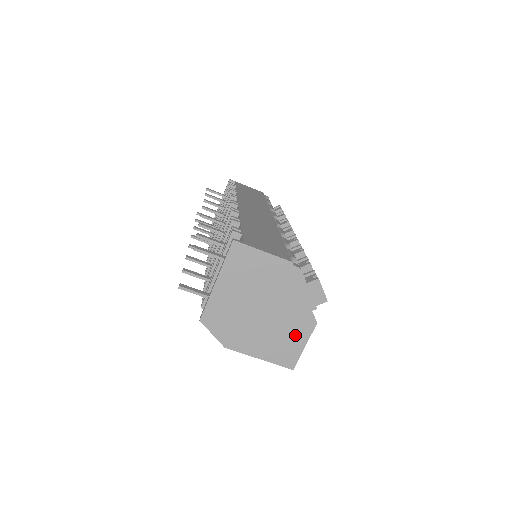
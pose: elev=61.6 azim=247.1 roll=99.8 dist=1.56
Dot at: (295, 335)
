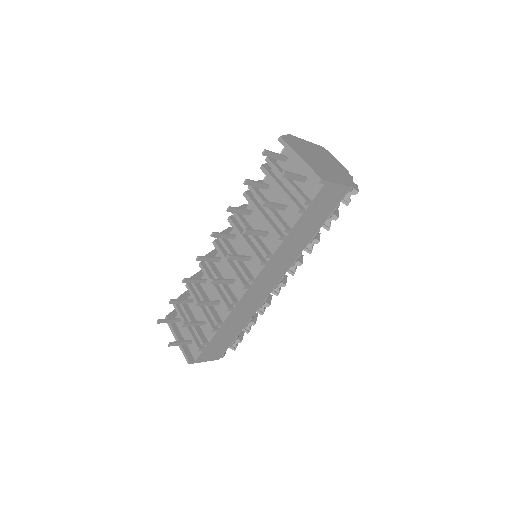
Dot at: occluded
